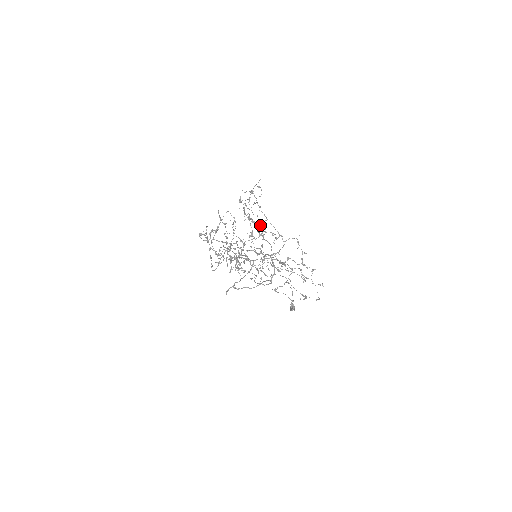
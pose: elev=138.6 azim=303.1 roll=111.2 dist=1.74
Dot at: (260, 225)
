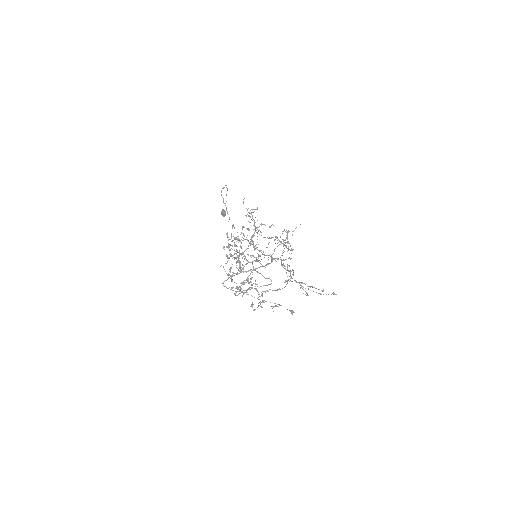
Dot at: occluded
